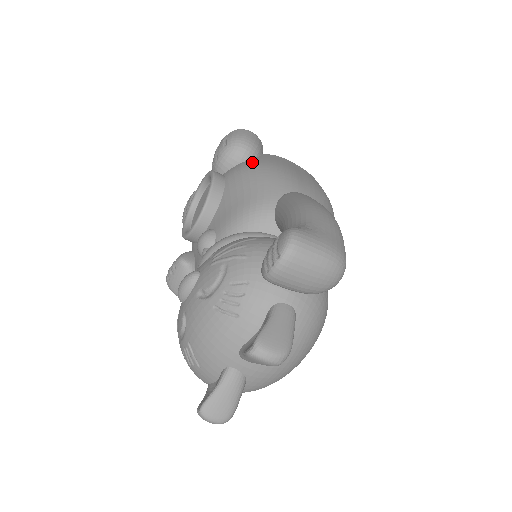
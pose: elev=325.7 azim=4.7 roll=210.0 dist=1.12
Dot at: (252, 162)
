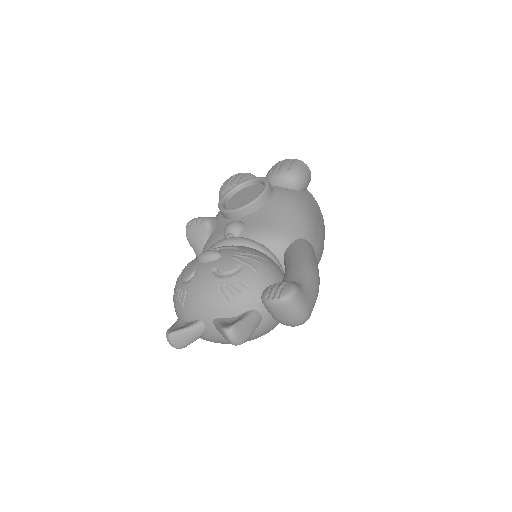
Dot at: (296, 196)
